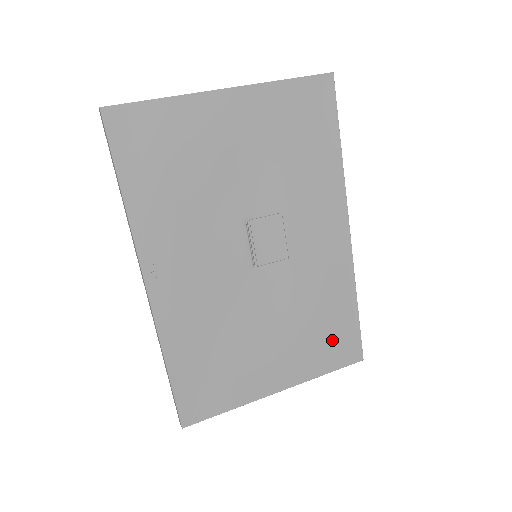
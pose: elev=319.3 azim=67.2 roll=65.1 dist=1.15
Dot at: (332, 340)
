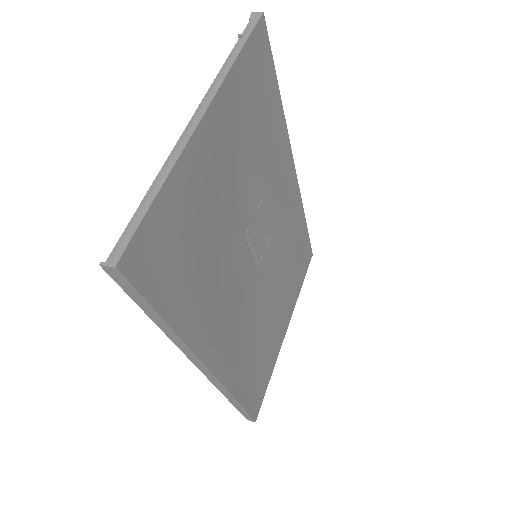
Dot at: (300, 262)
